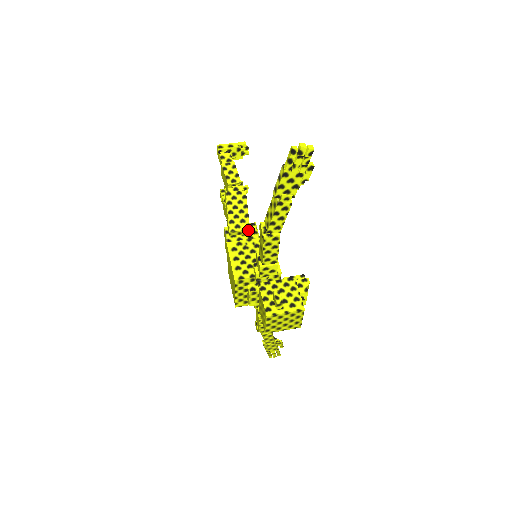
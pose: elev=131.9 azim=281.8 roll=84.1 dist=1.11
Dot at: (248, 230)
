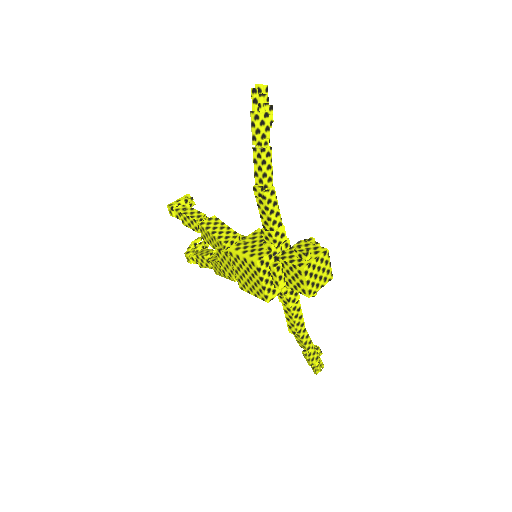
Dot at: (237, 235)
